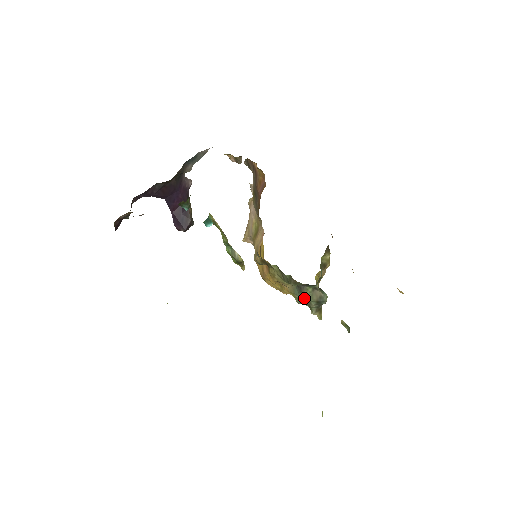
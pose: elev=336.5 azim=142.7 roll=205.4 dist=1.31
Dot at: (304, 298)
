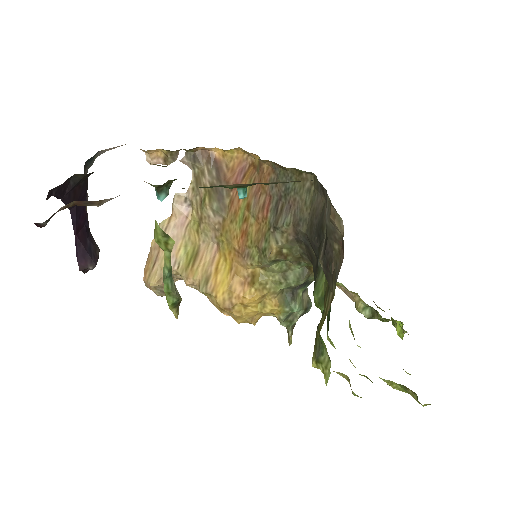
Dot at: (297, 306)
